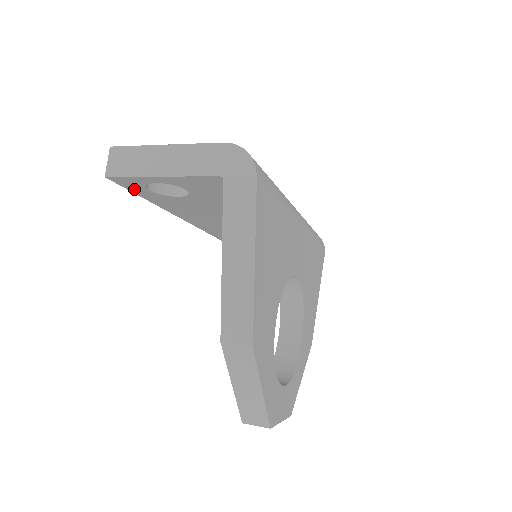
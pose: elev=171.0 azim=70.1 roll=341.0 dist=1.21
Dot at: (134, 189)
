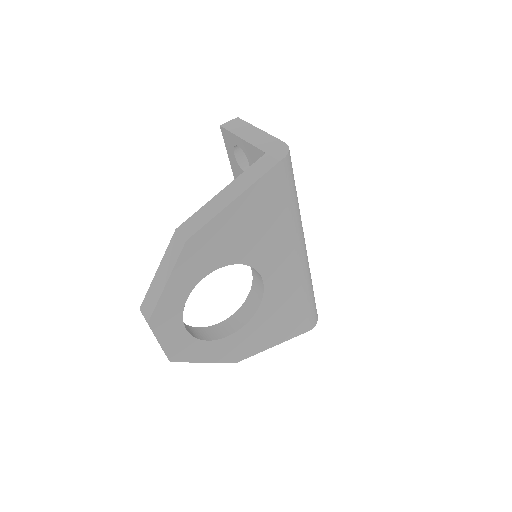
Dot at: (229, 150)
